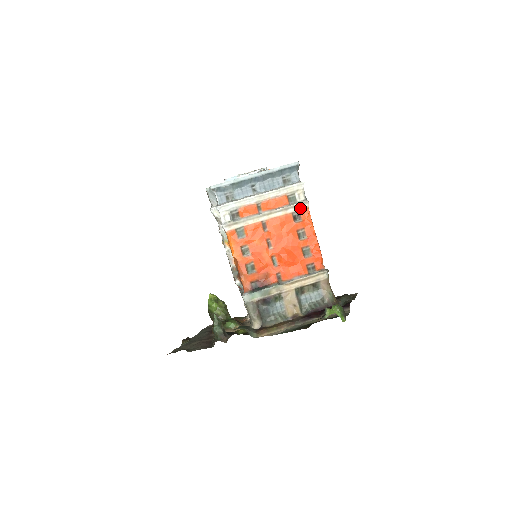
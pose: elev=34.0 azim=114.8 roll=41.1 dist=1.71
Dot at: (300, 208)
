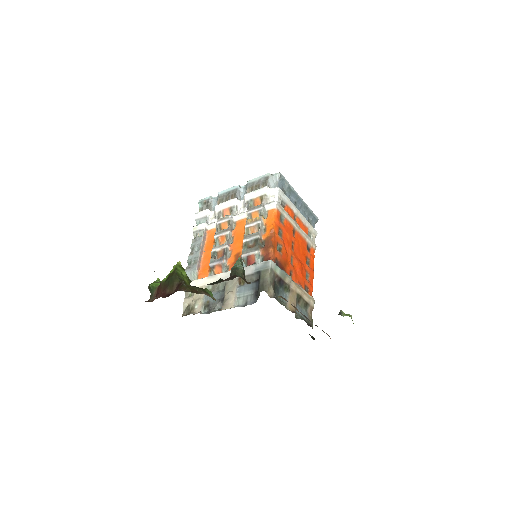
Dot at: (312, 245)
